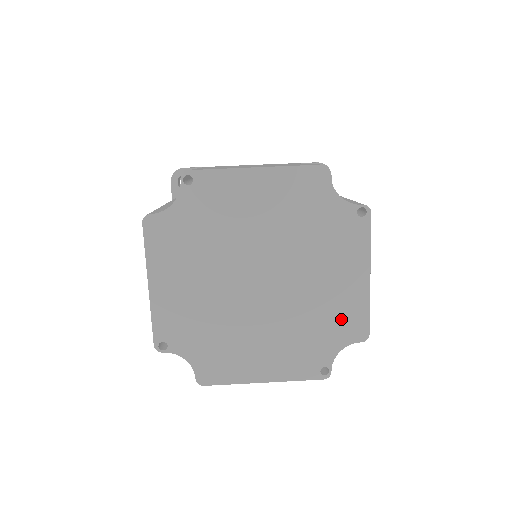
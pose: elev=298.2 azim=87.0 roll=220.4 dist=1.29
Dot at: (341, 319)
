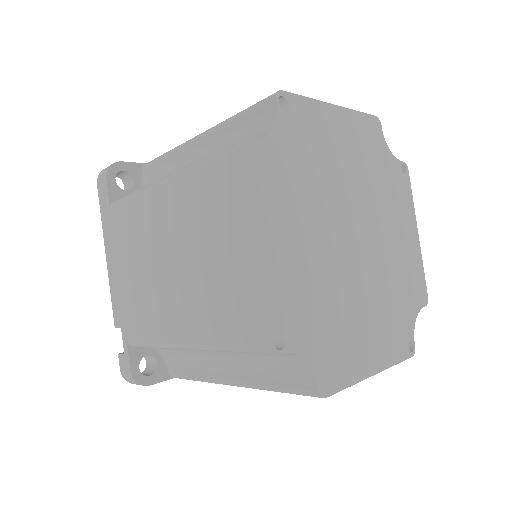
Dot at: (411, 281)
